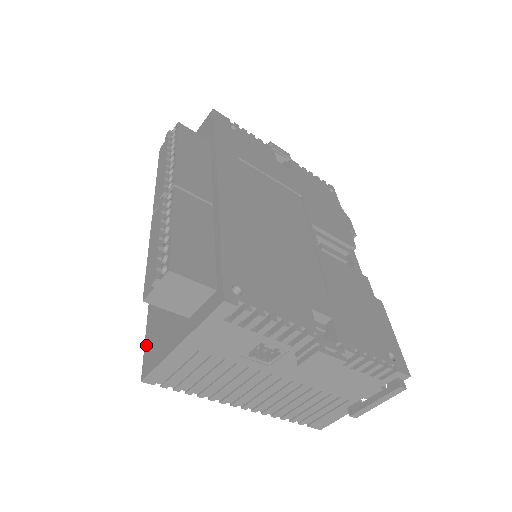
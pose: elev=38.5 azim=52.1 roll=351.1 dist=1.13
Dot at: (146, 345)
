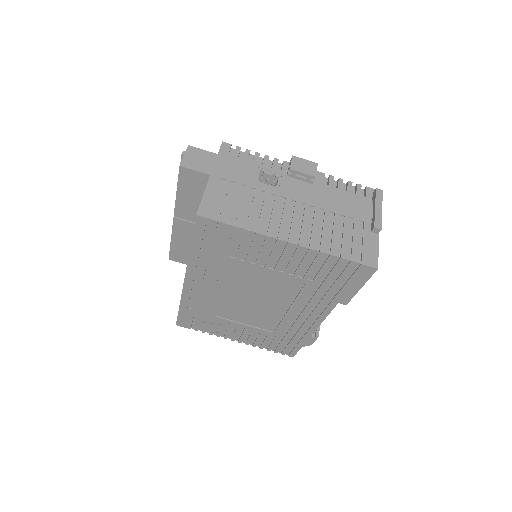
Dot at: (193, 230)
